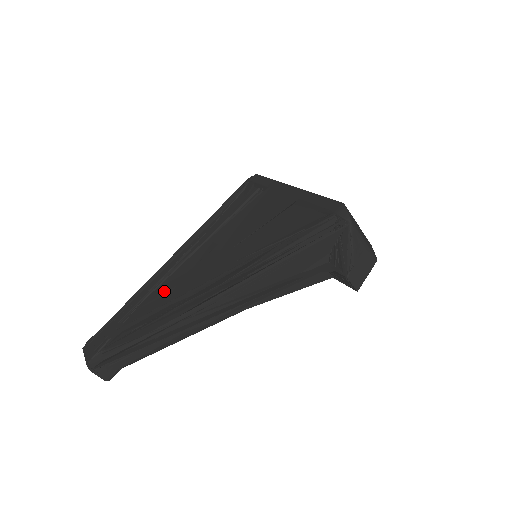
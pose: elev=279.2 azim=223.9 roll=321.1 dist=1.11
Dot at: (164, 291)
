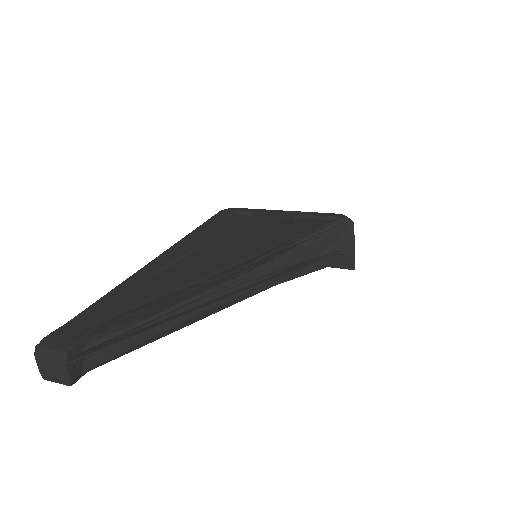
Dot at: (169, 278)
